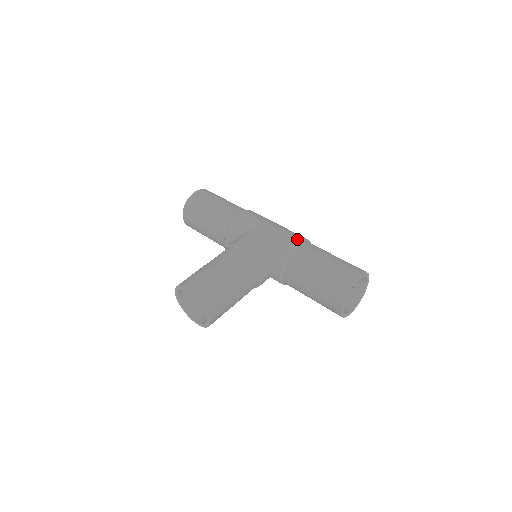
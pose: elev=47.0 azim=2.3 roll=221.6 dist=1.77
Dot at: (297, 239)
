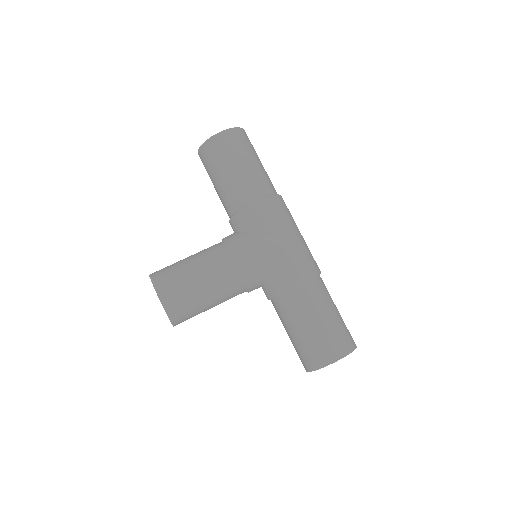
Dot at: (304, 275)
